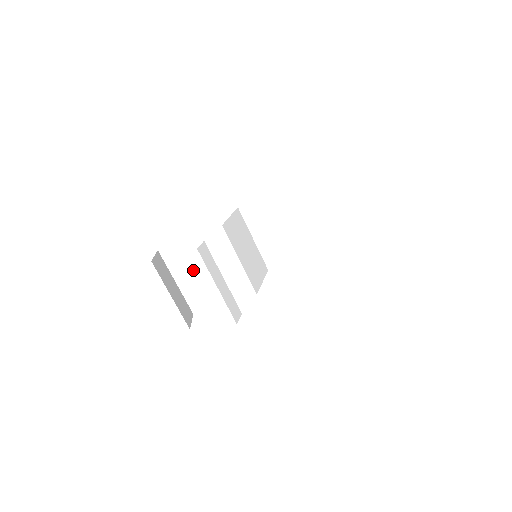
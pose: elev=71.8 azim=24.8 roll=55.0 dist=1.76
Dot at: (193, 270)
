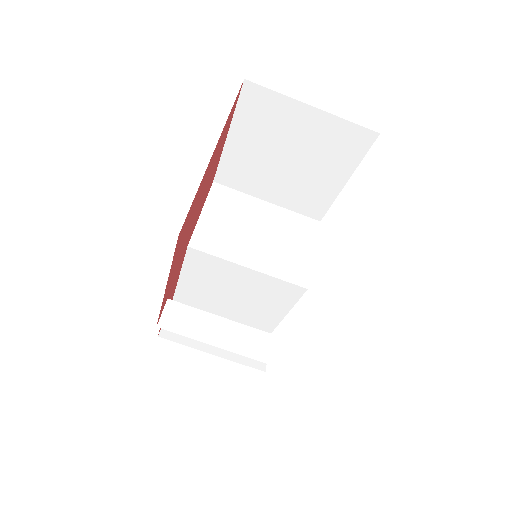
Dot at: (220, 300)
